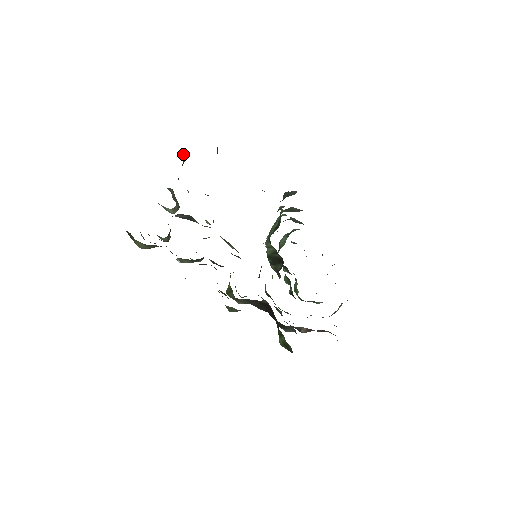
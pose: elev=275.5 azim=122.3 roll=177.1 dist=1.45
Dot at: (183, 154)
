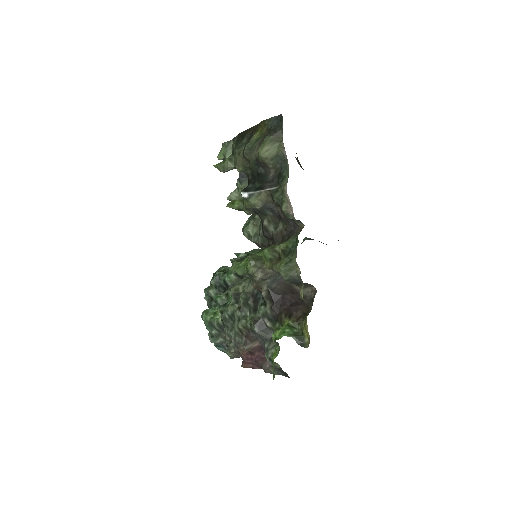
Dot at: occluded
